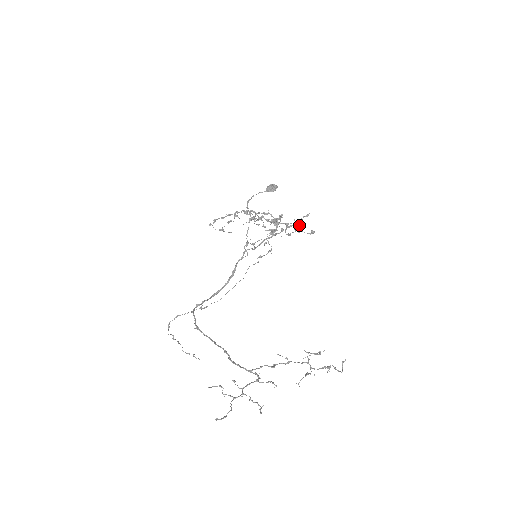
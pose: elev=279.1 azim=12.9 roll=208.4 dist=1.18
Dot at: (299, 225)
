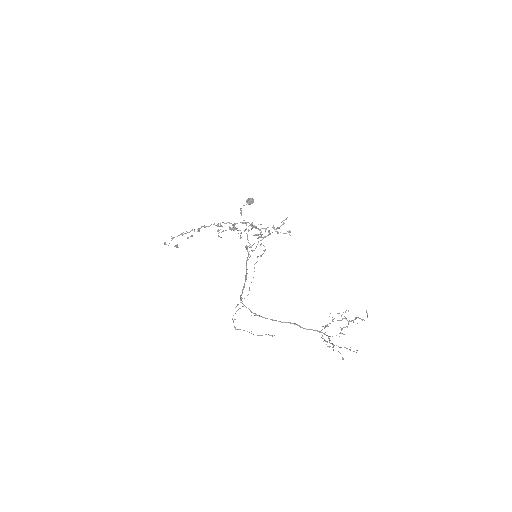
Dot at: occluded
